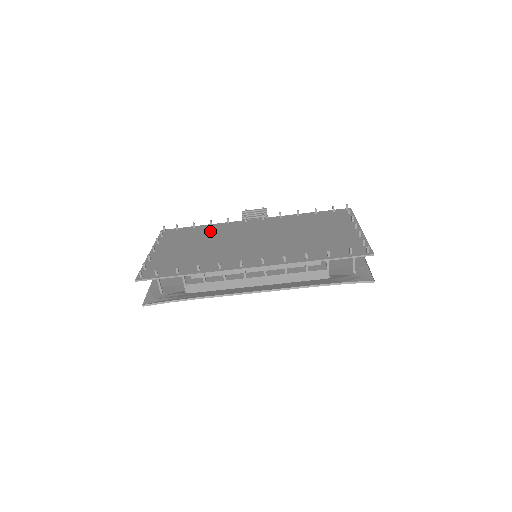
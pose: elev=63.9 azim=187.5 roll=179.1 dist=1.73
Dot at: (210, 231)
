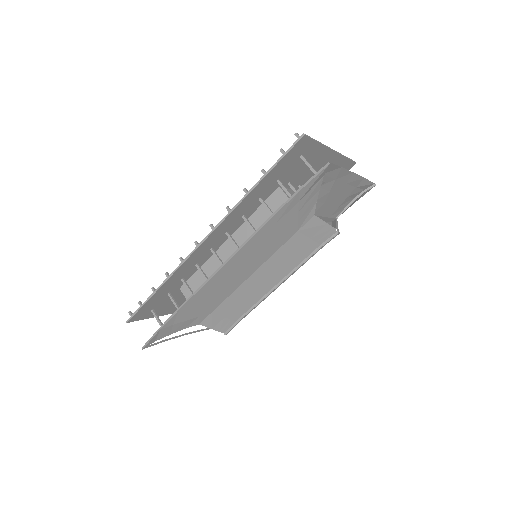
Dot at: occluded
